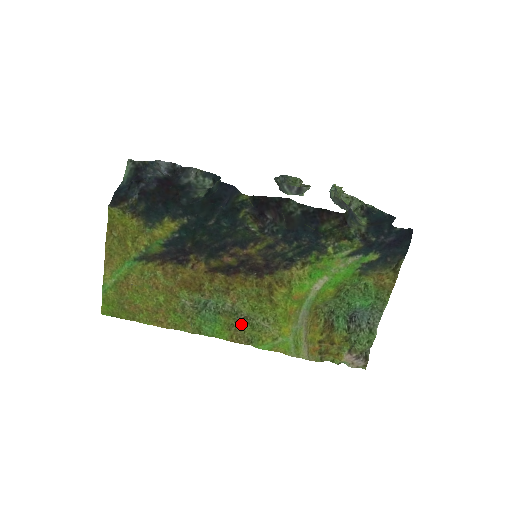
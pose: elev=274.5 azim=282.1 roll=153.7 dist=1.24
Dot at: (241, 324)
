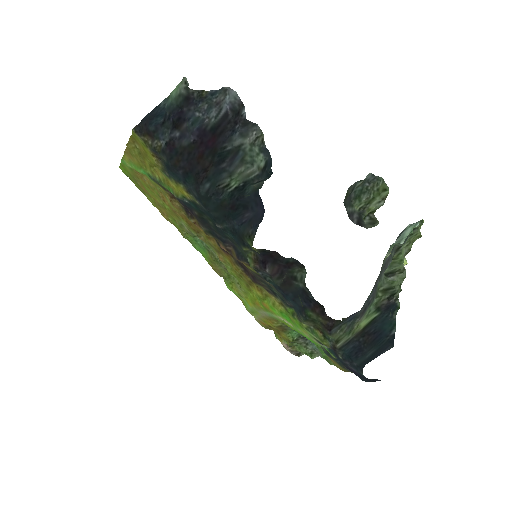
Dot at: (222, 268)
